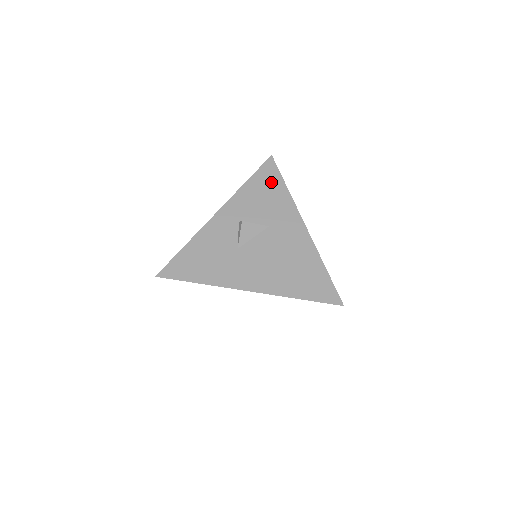
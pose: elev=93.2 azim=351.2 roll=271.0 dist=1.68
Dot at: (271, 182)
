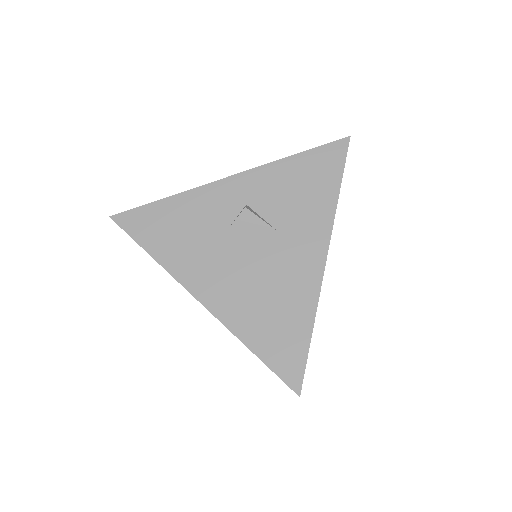
Dot at: (323, 174)
